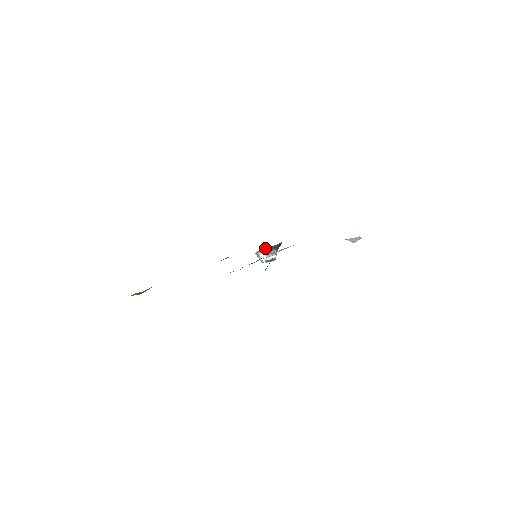
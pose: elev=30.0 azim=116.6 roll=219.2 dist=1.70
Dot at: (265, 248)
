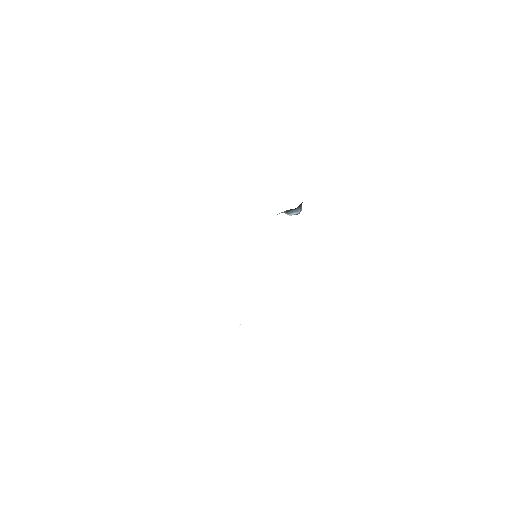
Dot at: (282, 212)
